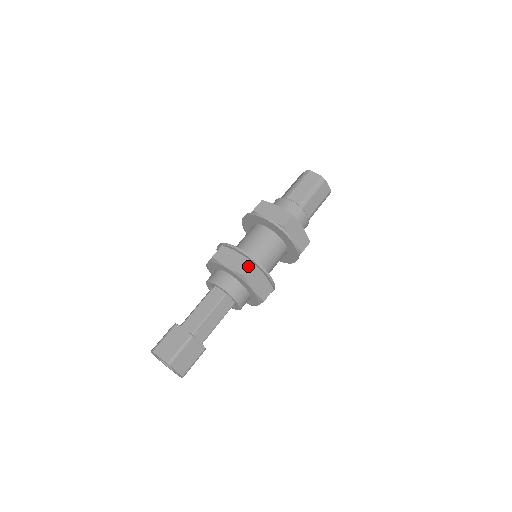
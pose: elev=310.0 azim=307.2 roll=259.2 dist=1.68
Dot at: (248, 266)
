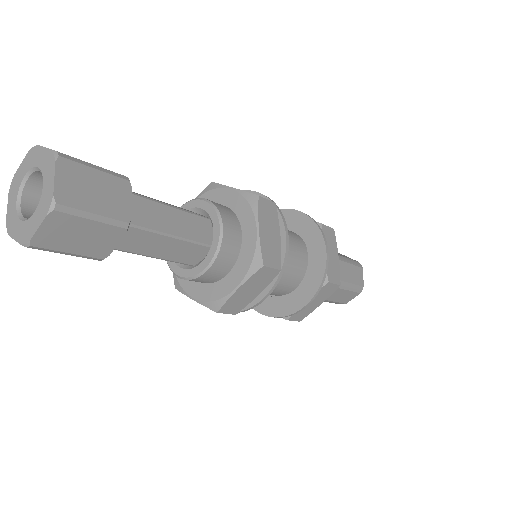
Dot at: (267, 199)
